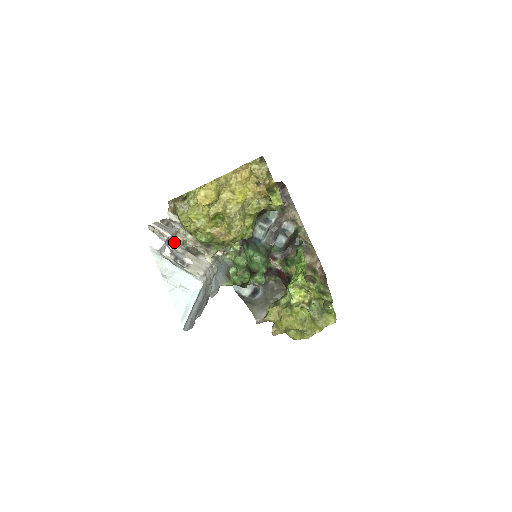
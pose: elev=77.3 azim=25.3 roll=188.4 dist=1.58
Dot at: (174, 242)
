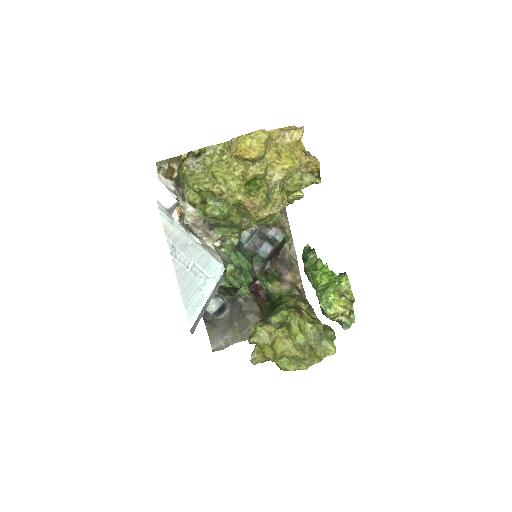
Dot at: occluded
